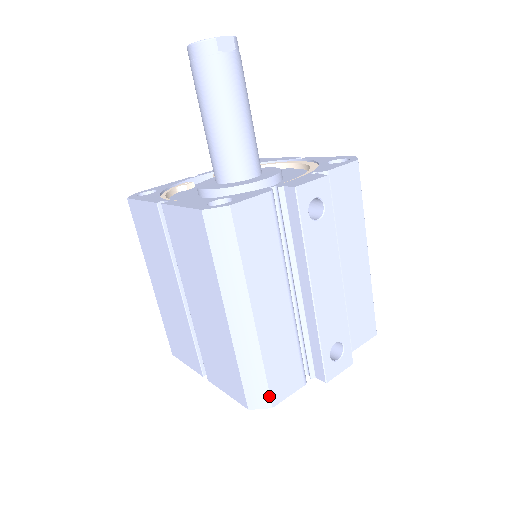
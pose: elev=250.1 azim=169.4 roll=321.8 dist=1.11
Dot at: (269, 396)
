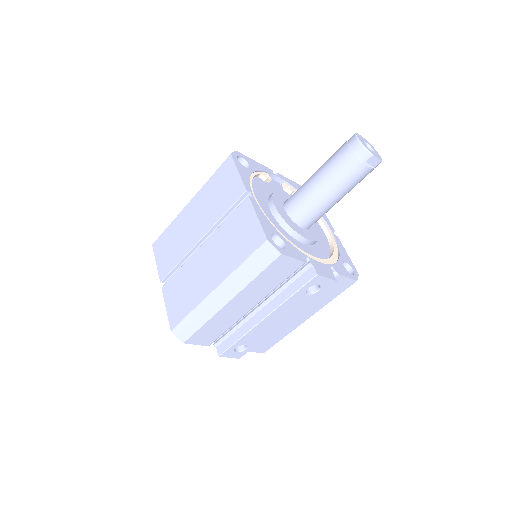
Dot at: (189, 337)
